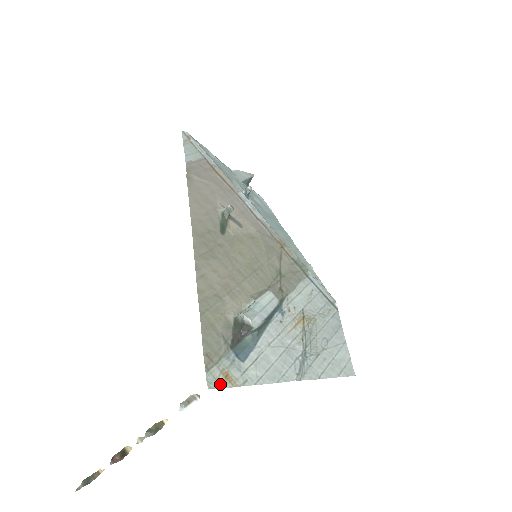
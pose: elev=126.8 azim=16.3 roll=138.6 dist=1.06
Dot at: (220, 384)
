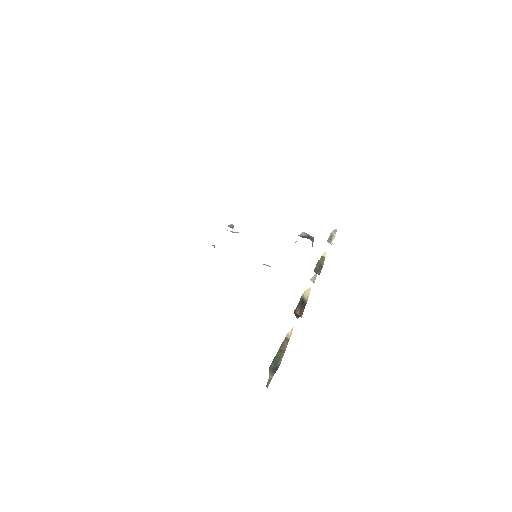
Dot at: occluded
